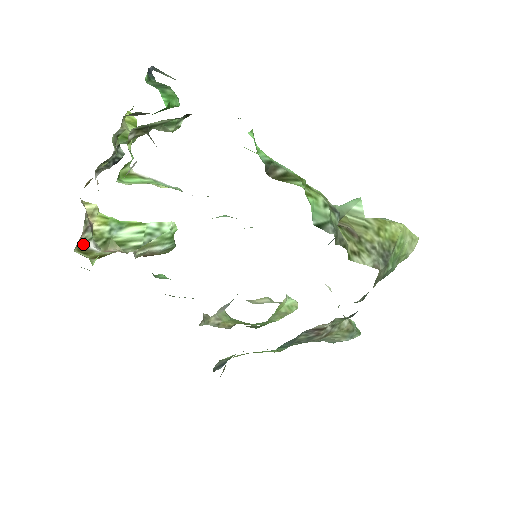
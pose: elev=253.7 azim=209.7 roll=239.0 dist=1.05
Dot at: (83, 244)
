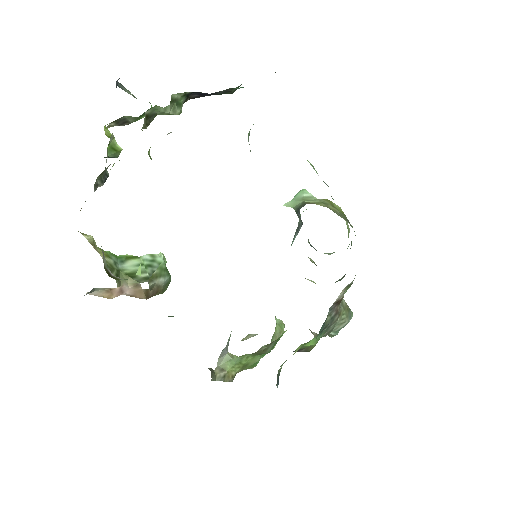
Dot at: (106, 270)
